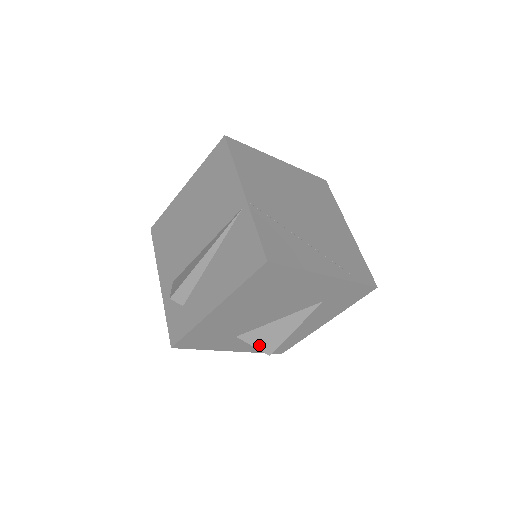
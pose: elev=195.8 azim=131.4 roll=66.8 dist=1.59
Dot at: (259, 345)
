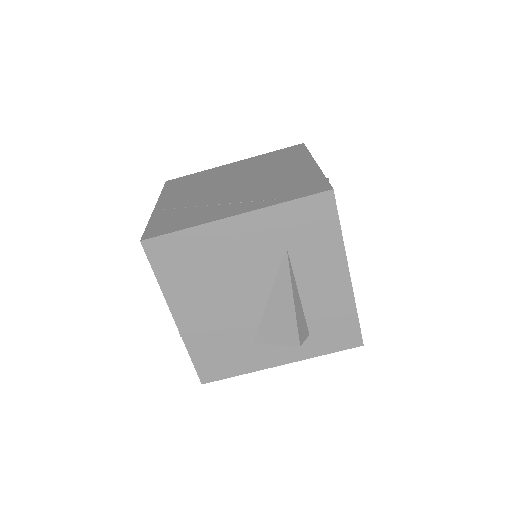
Dot at: (280, 340)
